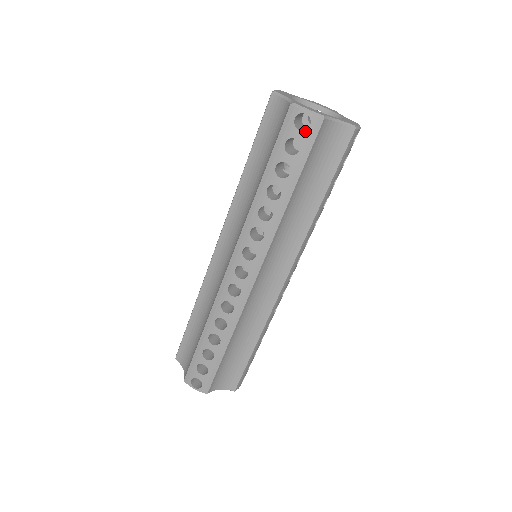
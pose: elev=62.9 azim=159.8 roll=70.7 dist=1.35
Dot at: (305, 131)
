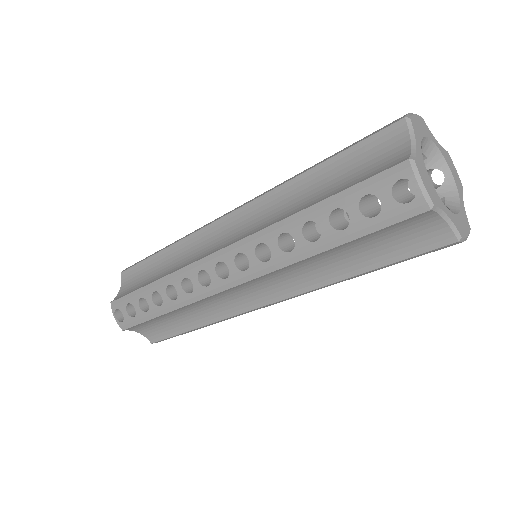
Dot at: (398, 203)
